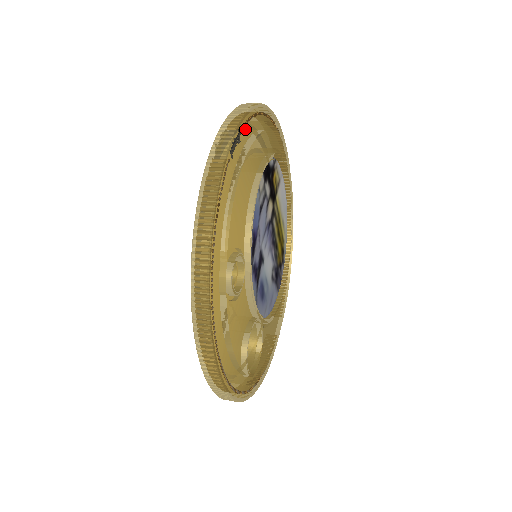
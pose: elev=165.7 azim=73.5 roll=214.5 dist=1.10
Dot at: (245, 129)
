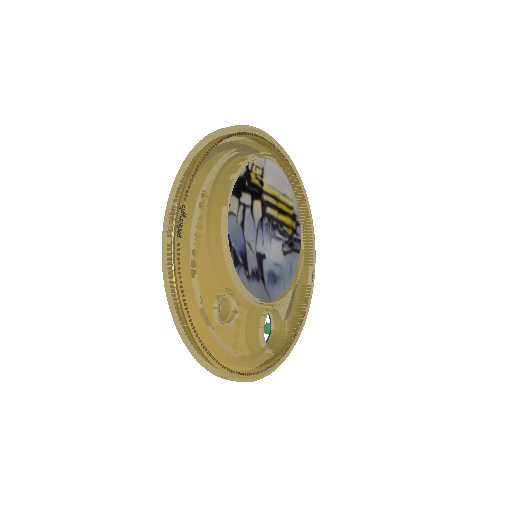
Dot at: (189, 195)
